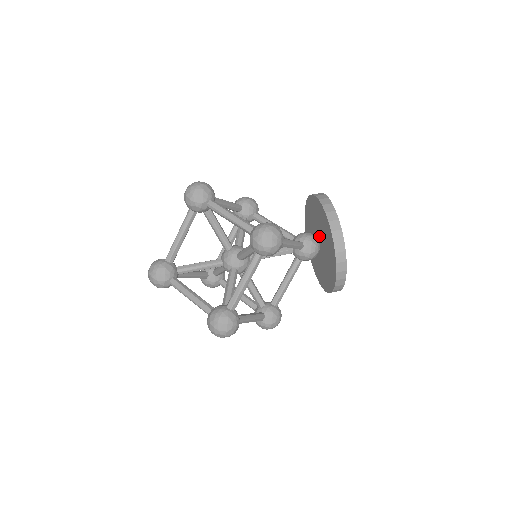
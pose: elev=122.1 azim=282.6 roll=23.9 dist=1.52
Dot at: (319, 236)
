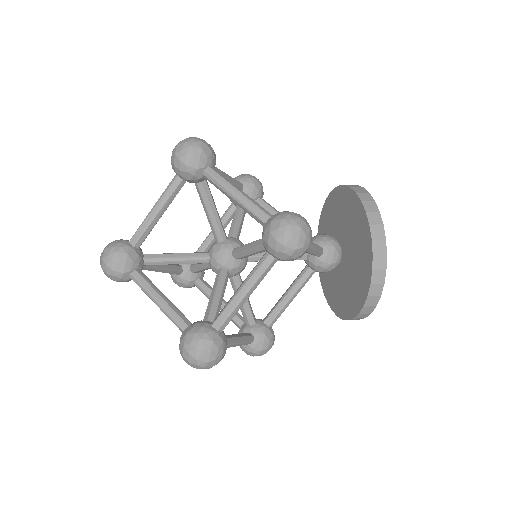
Dot at: (344, 242)
